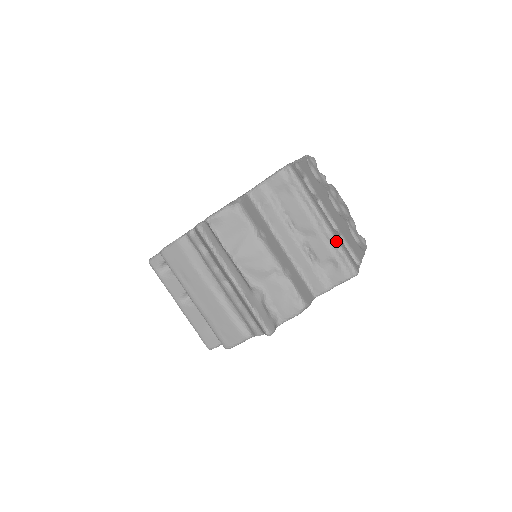
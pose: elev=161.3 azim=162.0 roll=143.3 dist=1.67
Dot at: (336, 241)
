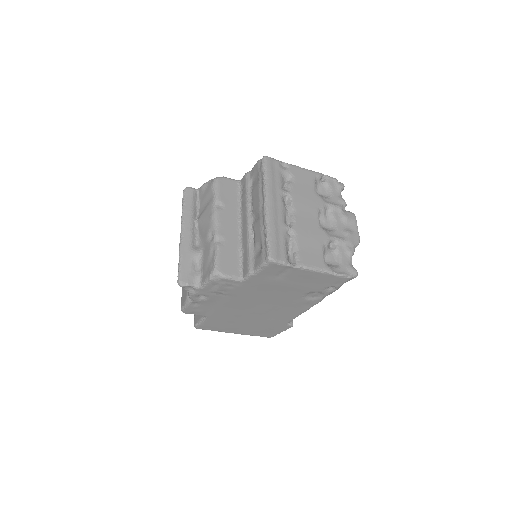
Dot at: (267, 224)
